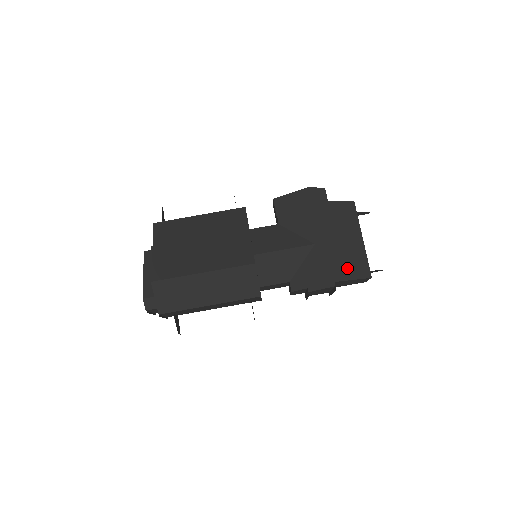
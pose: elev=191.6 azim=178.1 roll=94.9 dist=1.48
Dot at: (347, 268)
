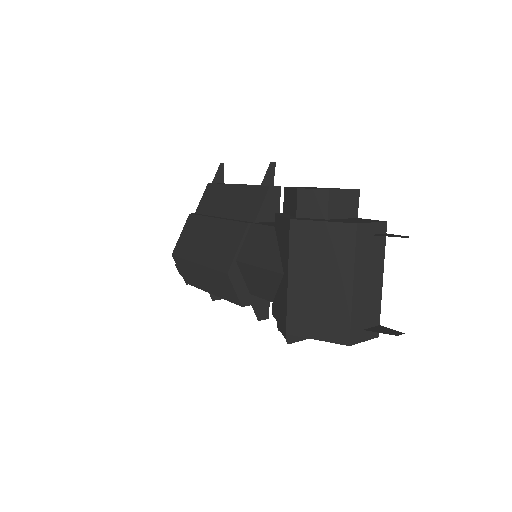
Dot at: (311, 322)
